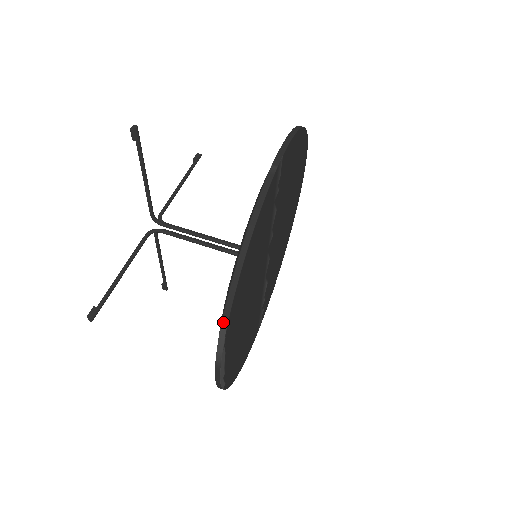
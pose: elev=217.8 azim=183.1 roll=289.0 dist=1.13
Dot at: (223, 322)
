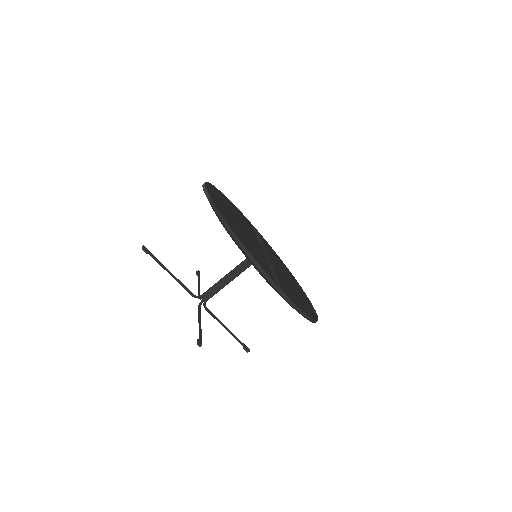
Dot at: occluded
